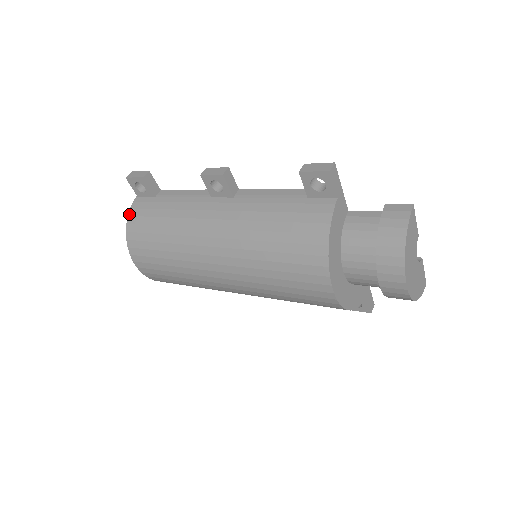
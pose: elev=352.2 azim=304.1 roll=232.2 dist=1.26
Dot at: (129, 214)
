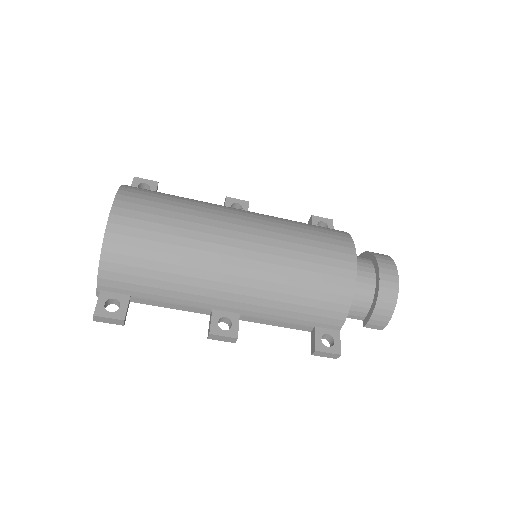
Dot at: occluded
